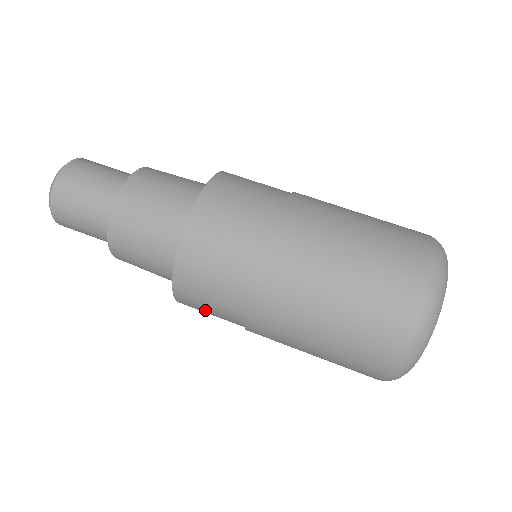
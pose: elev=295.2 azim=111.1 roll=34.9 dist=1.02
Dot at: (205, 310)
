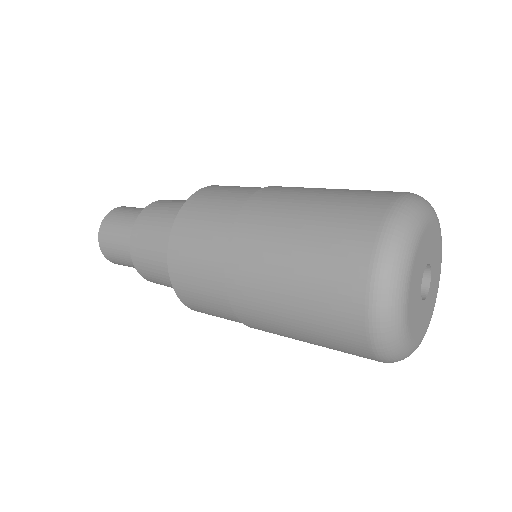
Dot at: (192, 258)
